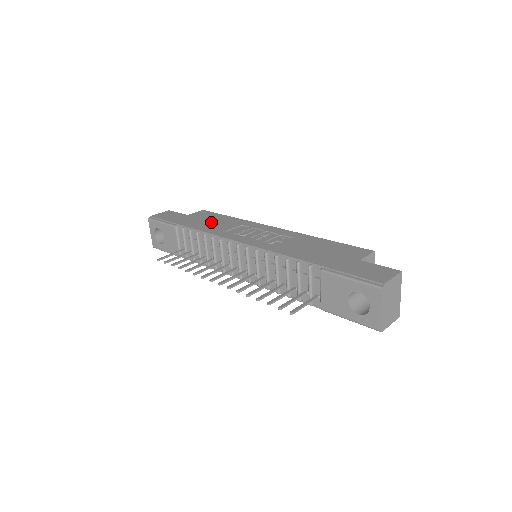
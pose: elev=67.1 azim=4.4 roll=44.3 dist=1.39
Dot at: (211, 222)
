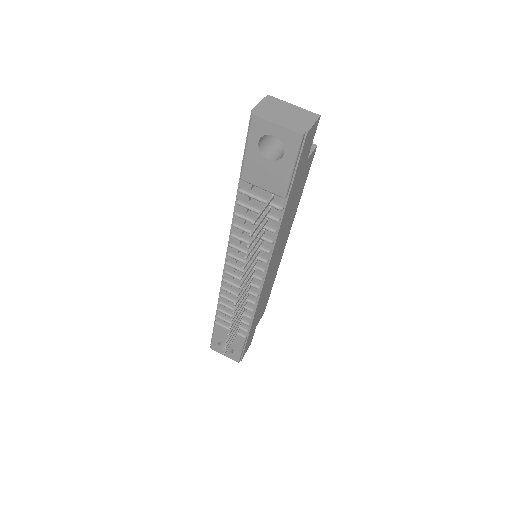
Dot at: occluded
